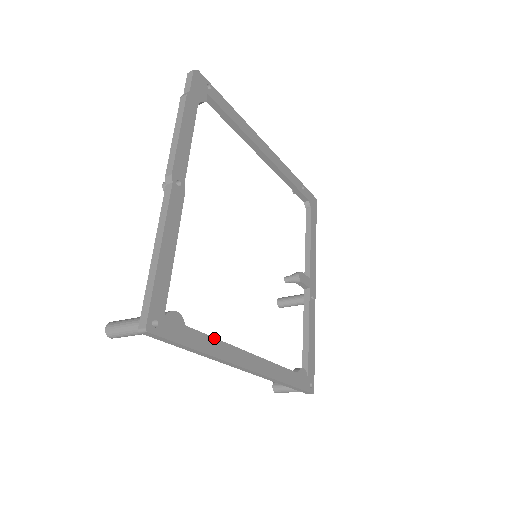
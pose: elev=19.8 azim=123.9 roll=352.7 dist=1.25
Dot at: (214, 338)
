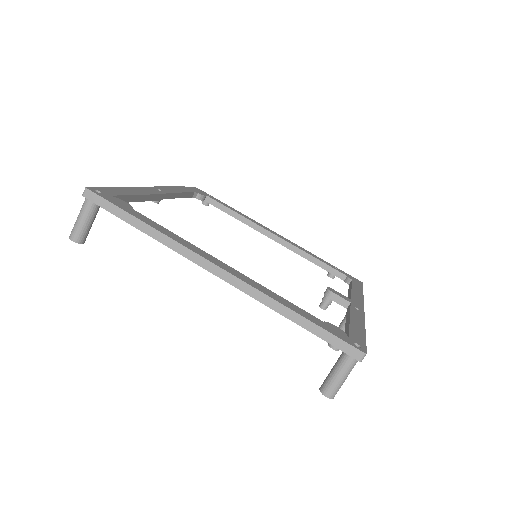
Dot at: (169, 231)
